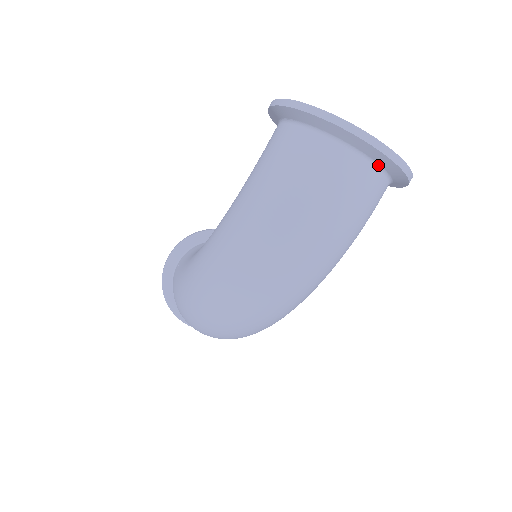
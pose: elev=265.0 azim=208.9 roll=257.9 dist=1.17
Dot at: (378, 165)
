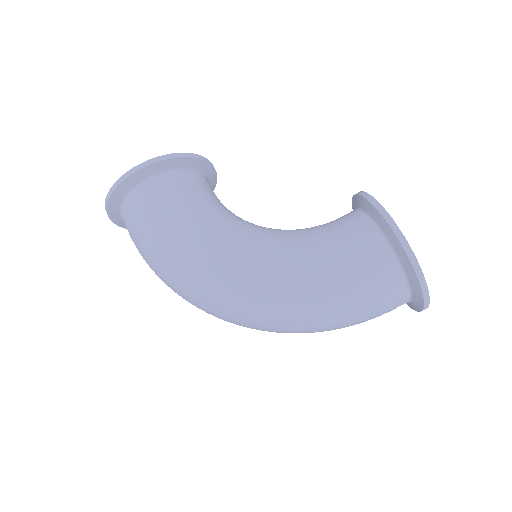
Dot at: occluded
